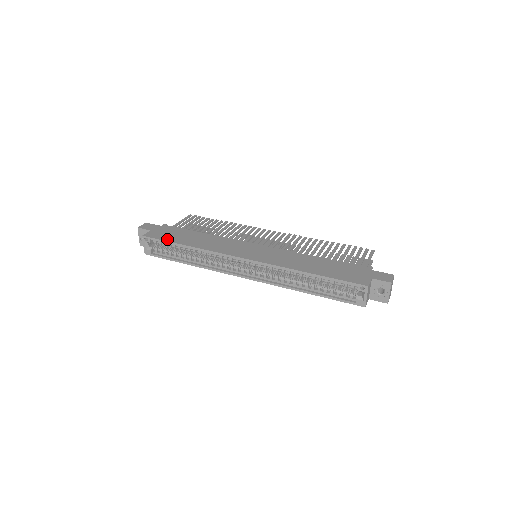
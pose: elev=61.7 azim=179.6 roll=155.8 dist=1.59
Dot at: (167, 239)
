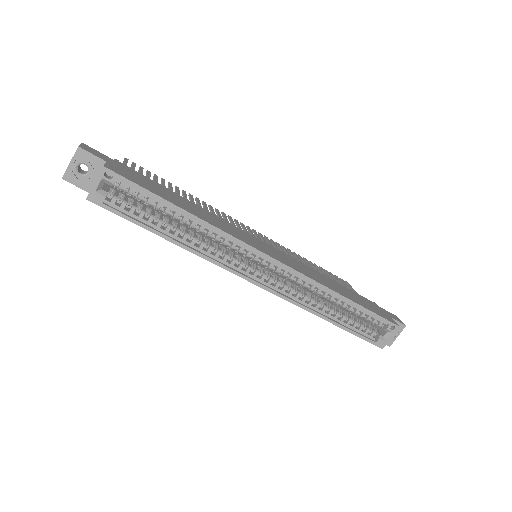
Dot at: (150, 189)
